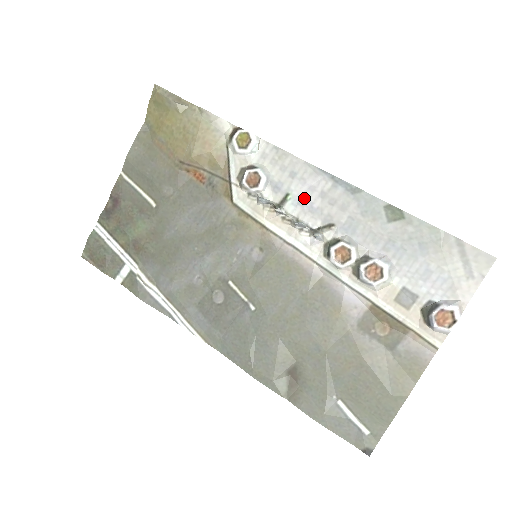
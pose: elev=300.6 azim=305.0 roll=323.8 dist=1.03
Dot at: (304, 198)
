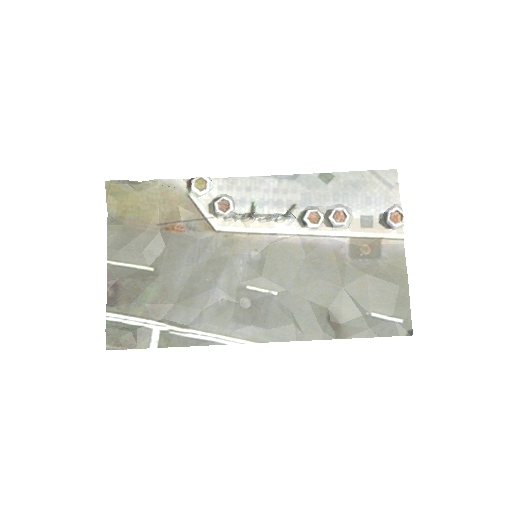
Dot at: (265, 199)
